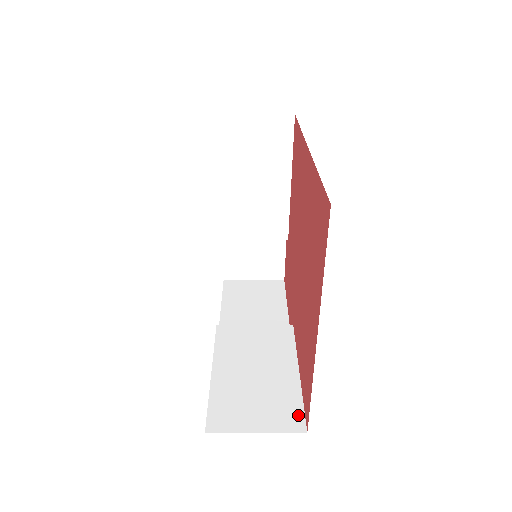
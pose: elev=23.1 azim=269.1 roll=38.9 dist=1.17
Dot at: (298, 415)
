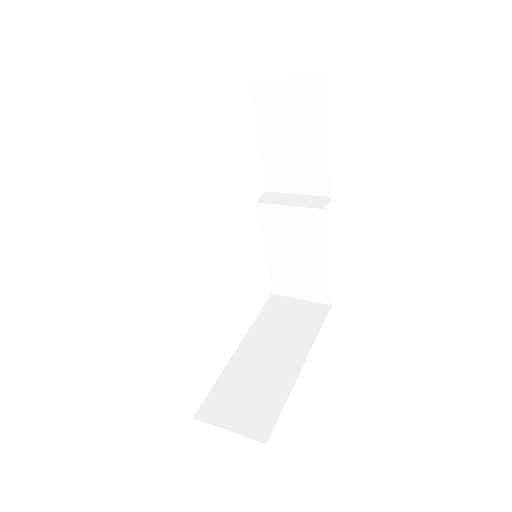
Dot at: (326, 294)
